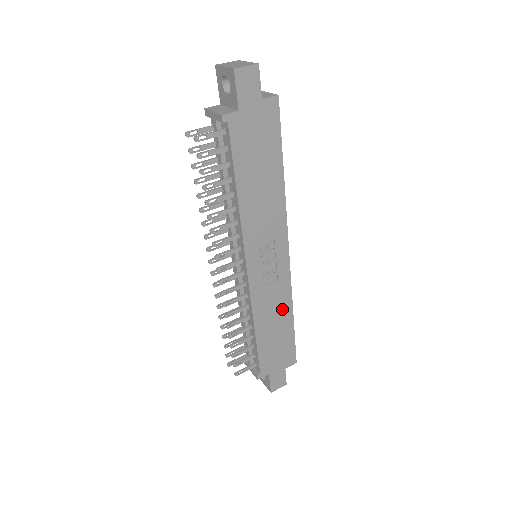
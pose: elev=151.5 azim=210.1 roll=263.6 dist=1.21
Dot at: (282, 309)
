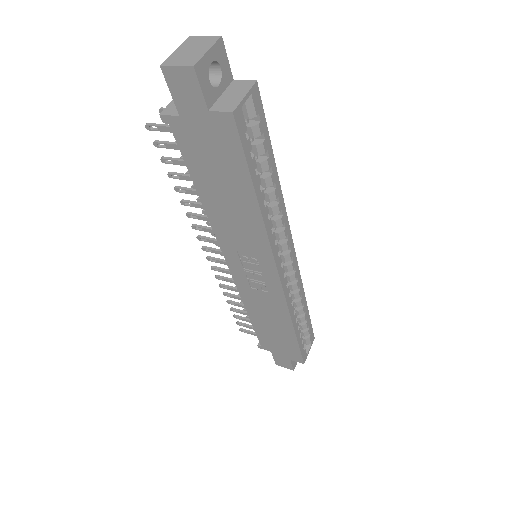
Dot at: (279, 317)
